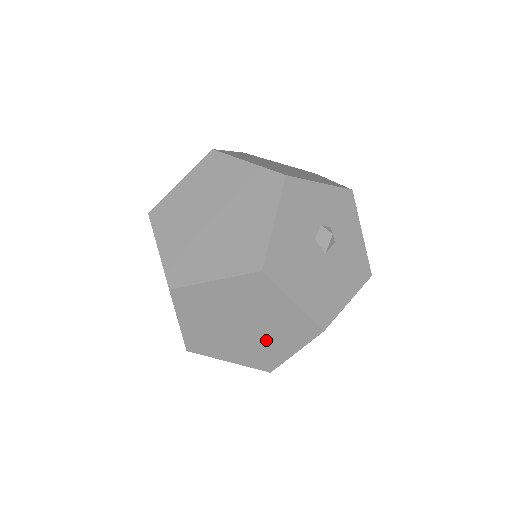
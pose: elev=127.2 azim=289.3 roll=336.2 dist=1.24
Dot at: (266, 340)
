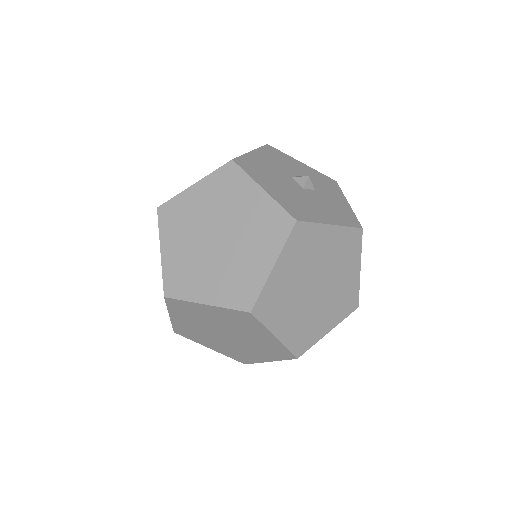
Dot at: (242, 253)
